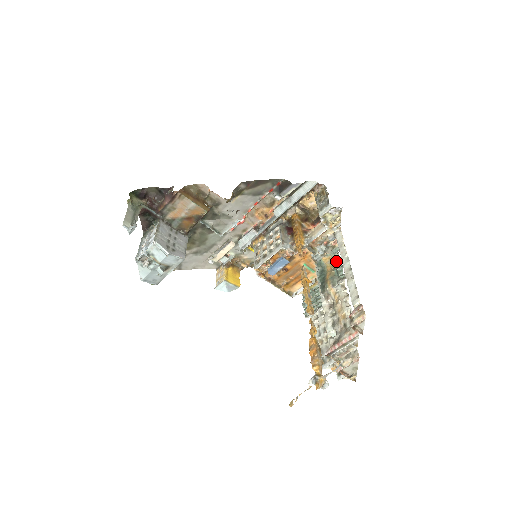
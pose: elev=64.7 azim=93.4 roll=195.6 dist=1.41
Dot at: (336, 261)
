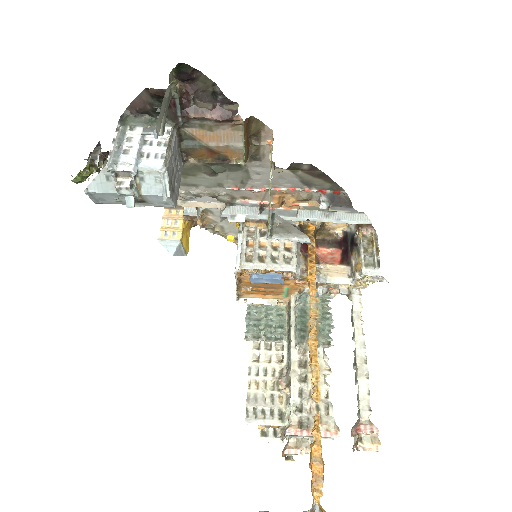
Dot at: (324, 310)
